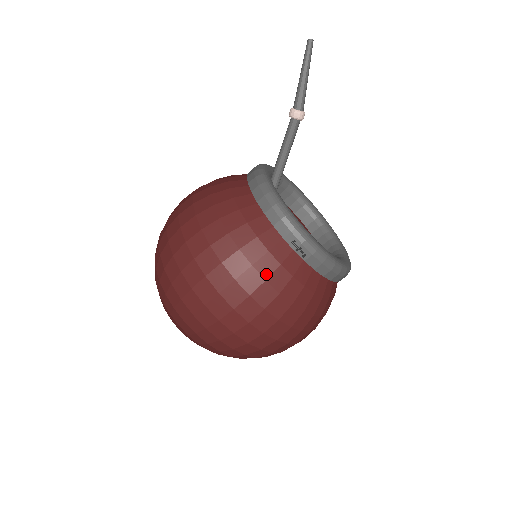
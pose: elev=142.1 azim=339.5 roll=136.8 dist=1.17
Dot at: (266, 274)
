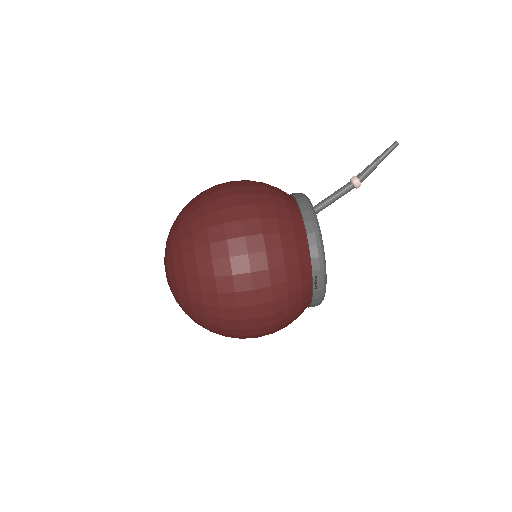
Dot at: (291, 292)
